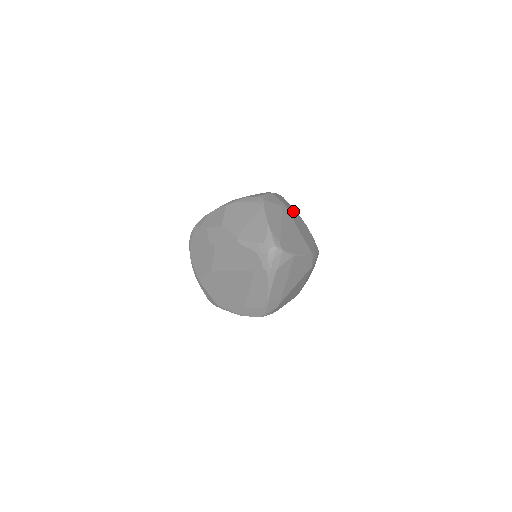
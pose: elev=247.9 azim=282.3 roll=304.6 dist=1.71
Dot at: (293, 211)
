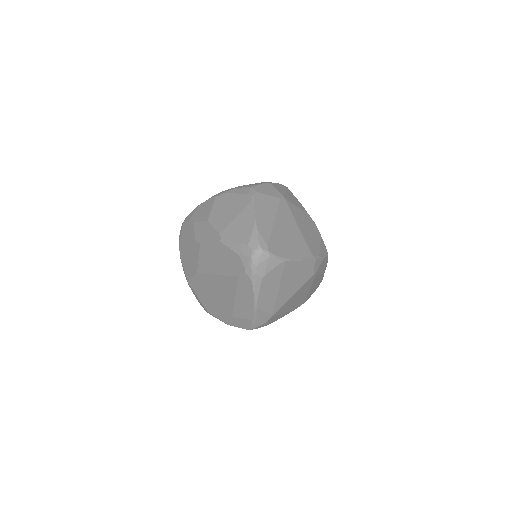
Dot at: (297, 205)
